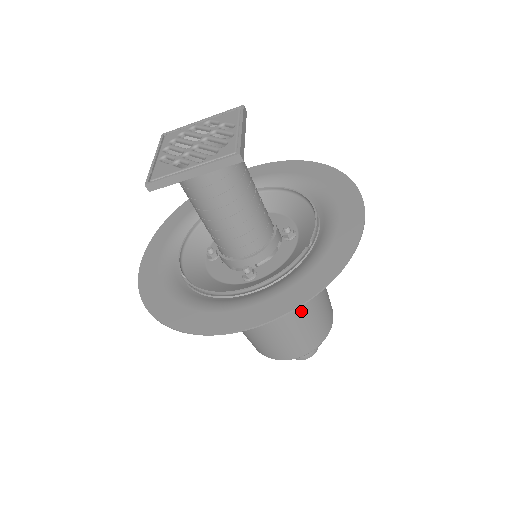
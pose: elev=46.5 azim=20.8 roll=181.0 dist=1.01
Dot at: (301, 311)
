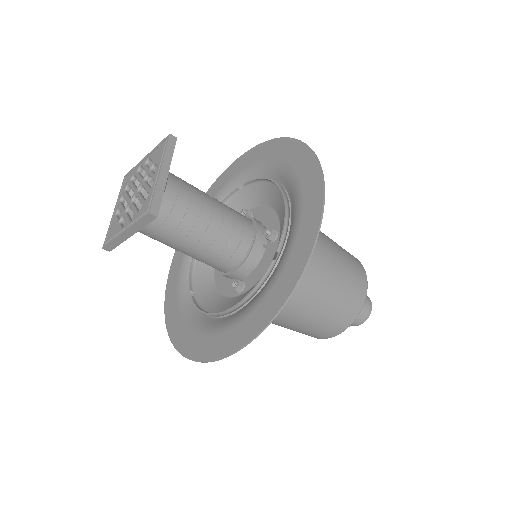
Dot at: (308, 305)
